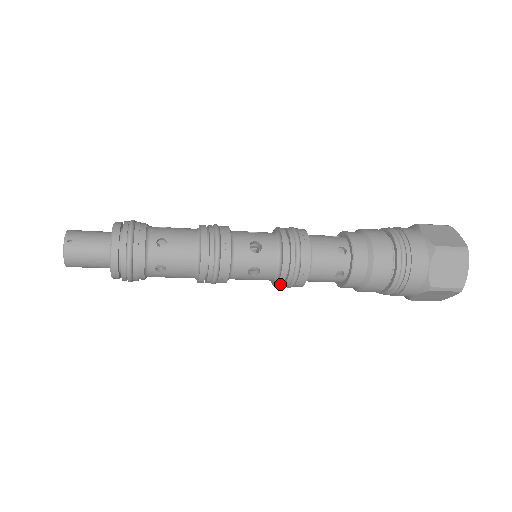
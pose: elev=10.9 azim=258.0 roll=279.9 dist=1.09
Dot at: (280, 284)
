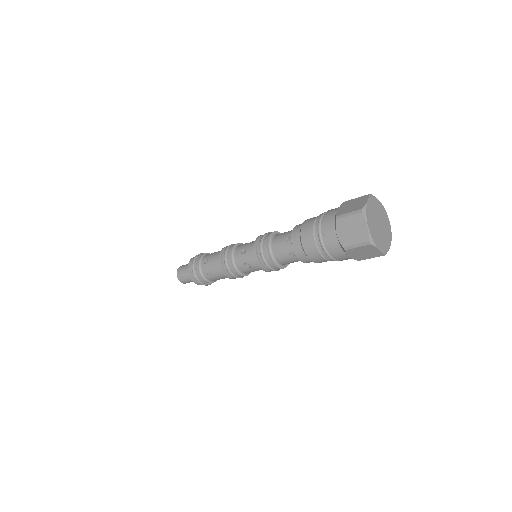
Dot at: (264, 270)
